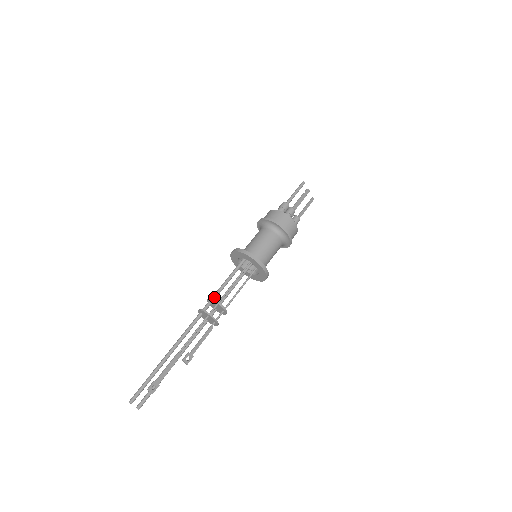
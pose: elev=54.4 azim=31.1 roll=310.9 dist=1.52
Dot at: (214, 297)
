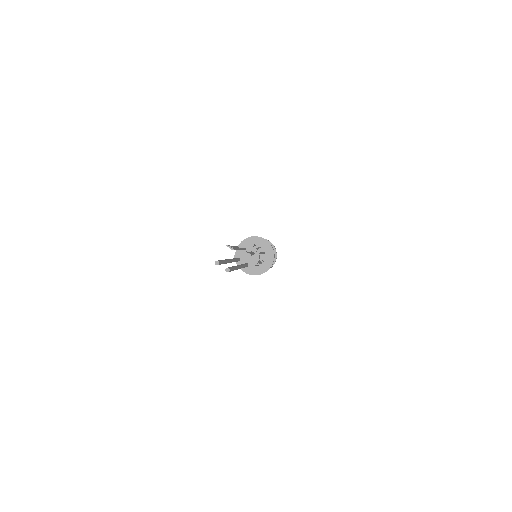
Dot at: occluded
